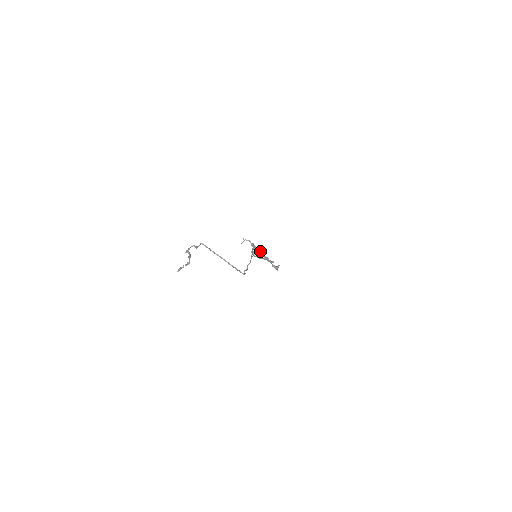
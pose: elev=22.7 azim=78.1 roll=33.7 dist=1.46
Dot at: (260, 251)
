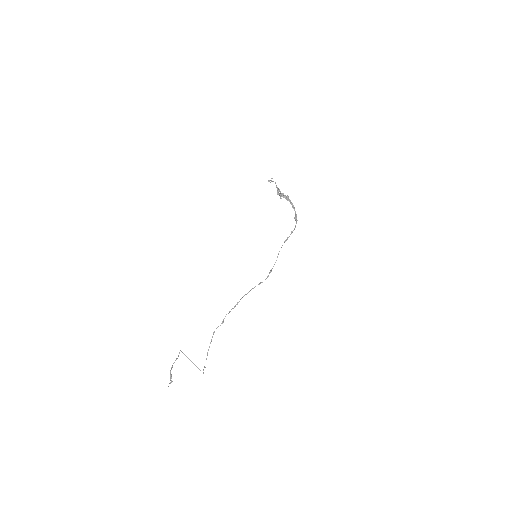
Dot at: (284, 195)
